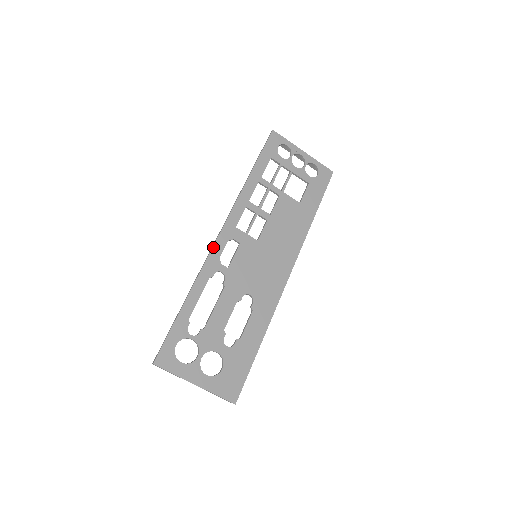
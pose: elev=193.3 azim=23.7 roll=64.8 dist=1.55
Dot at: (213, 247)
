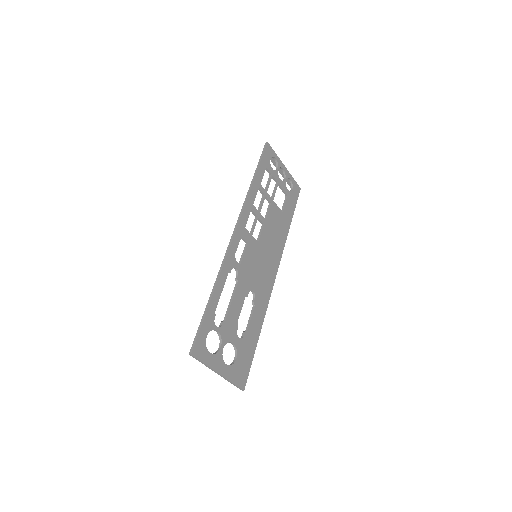
Dot at: (231, 244)
